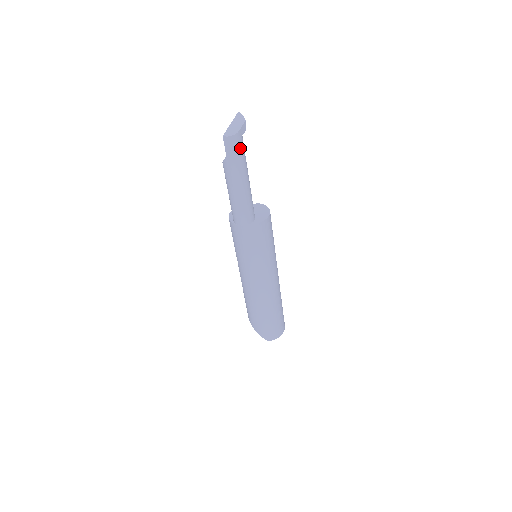
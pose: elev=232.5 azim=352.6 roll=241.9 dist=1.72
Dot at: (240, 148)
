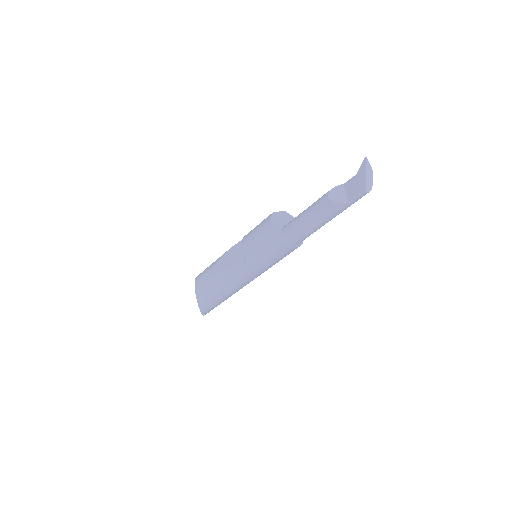
Dot at: occluded
